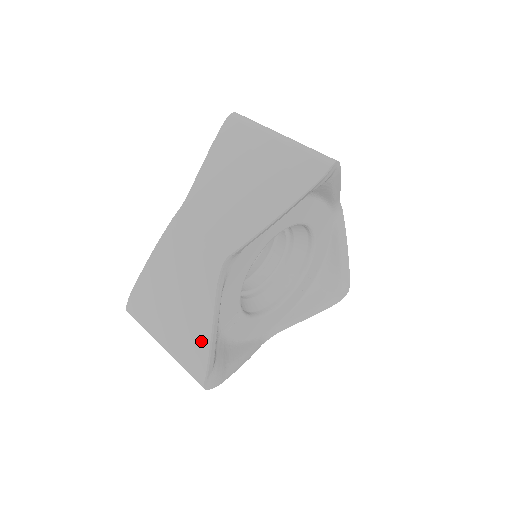
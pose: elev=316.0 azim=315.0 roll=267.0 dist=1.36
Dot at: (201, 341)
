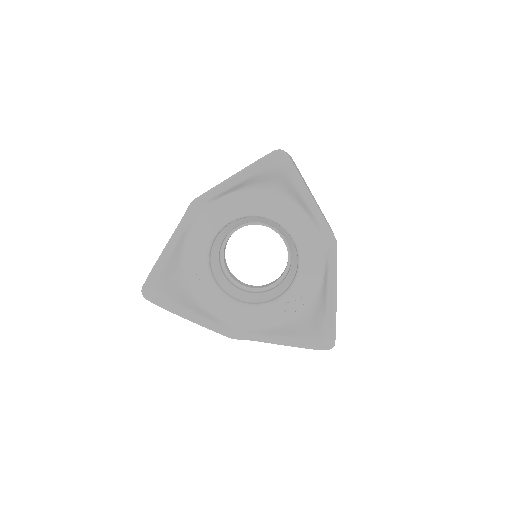
Dot at: occluded
